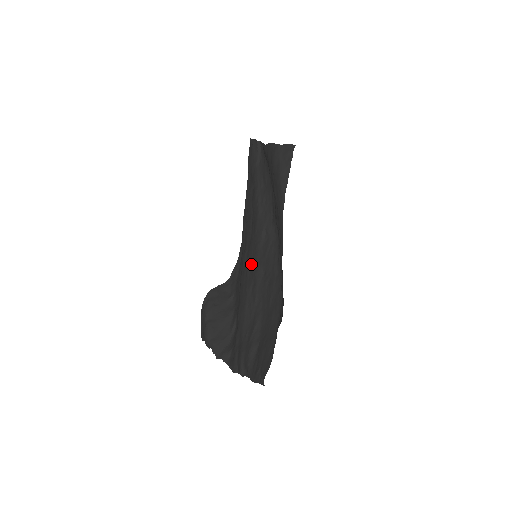
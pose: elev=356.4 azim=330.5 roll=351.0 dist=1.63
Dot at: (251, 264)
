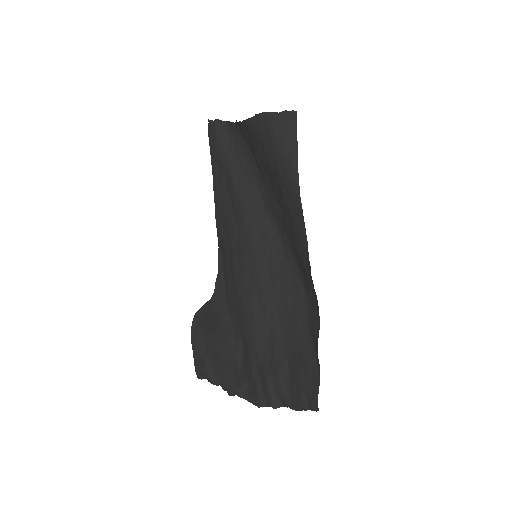
Dot at: (248, 268)
